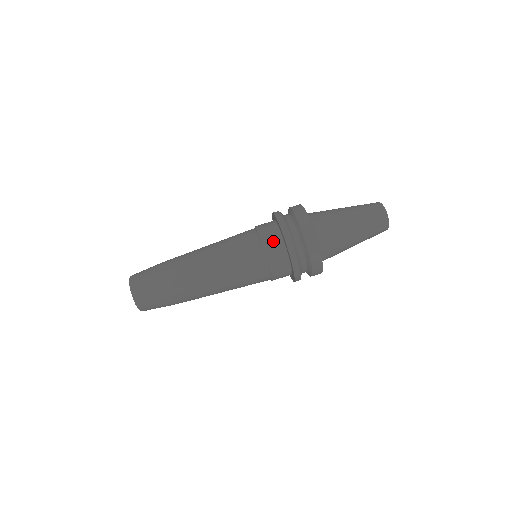
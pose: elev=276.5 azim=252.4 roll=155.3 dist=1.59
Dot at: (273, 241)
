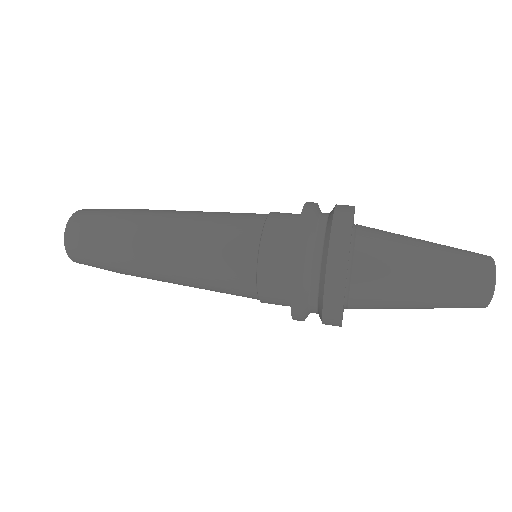
Dot at: (280, 241)
